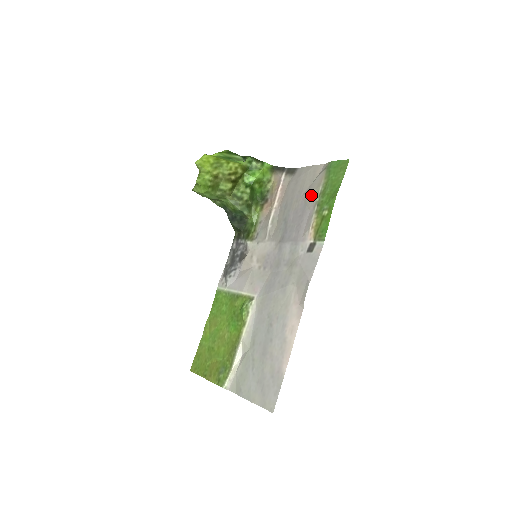
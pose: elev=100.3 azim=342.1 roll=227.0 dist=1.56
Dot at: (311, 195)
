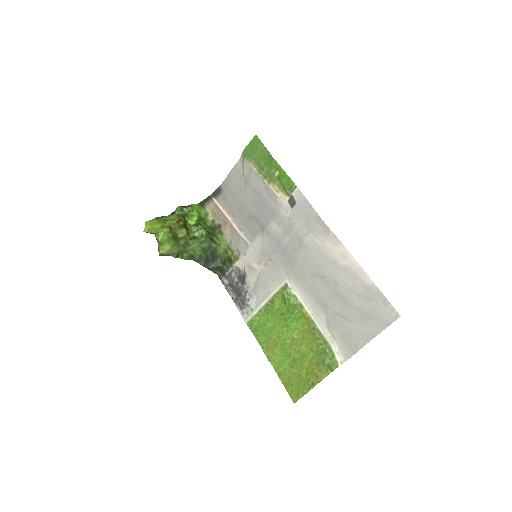
Dot at: (252, 181)
